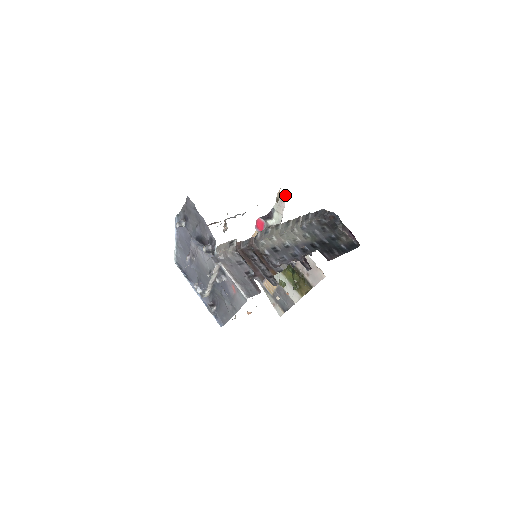
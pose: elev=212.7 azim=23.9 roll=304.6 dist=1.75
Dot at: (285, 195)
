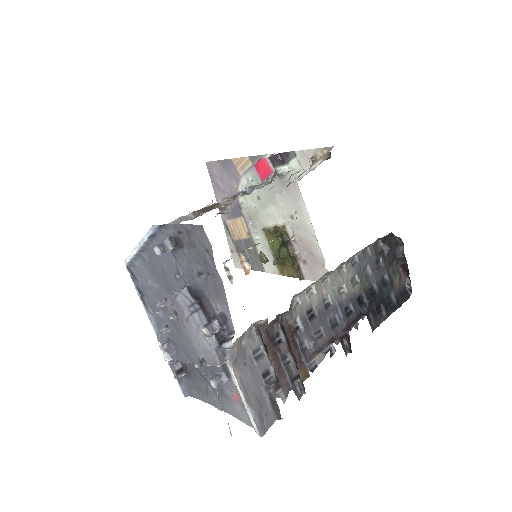
Dot at: occluded
